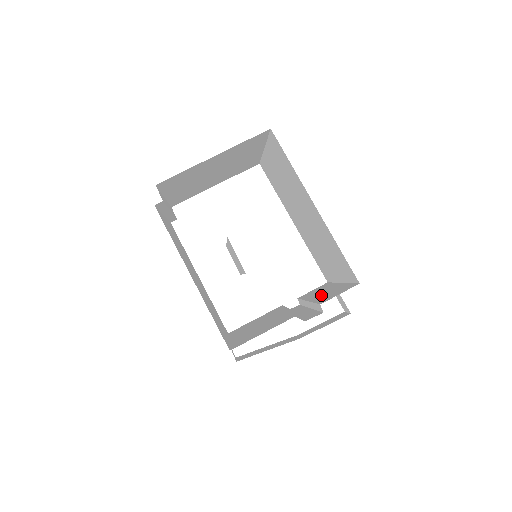
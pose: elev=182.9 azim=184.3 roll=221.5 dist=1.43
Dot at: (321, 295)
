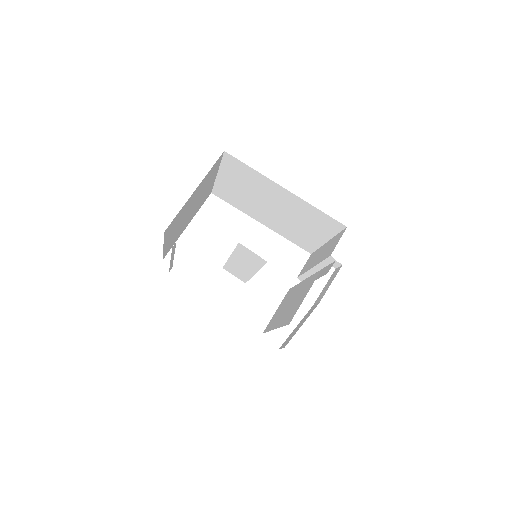
Dot at: (320, 256)
